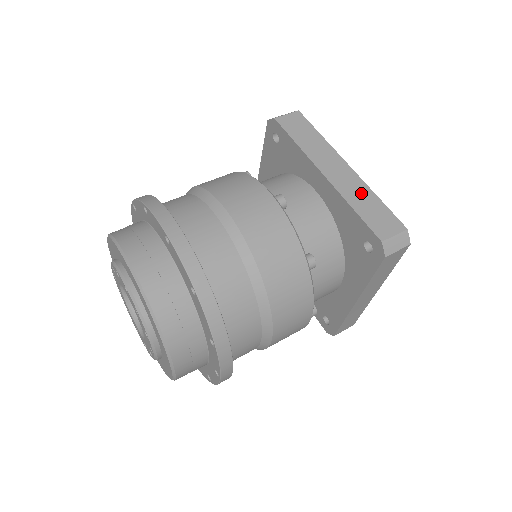
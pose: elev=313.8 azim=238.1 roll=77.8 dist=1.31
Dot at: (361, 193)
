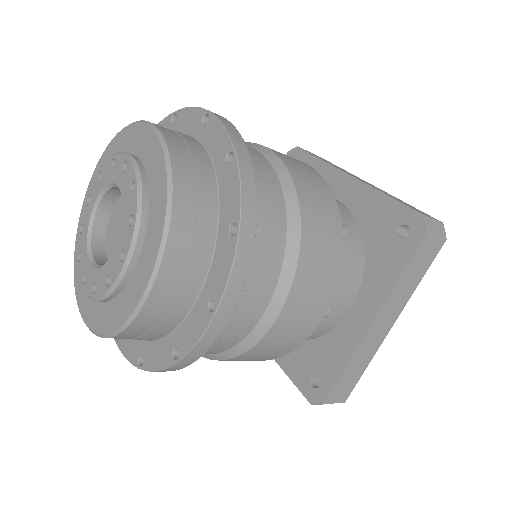
Dot at: (390, 195)
